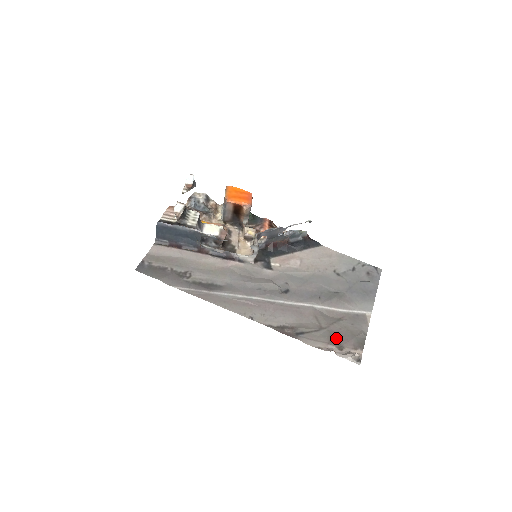
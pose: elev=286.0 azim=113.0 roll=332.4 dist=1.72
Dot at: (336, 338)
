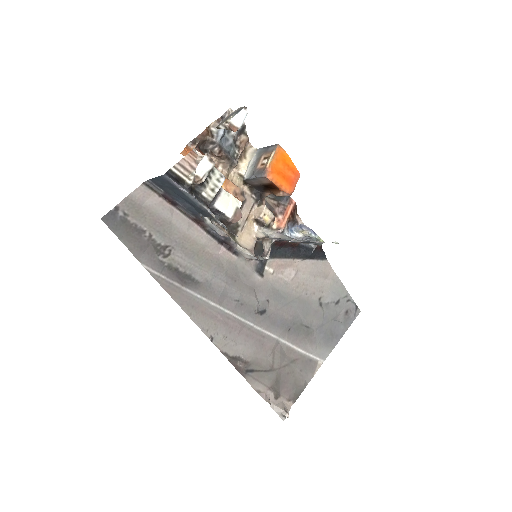
Dot at: (279, 384)
